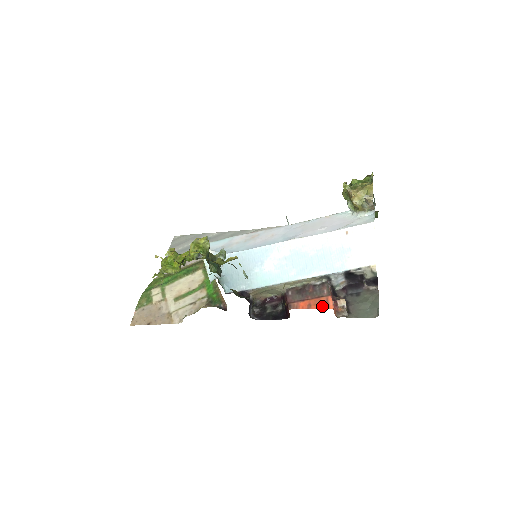
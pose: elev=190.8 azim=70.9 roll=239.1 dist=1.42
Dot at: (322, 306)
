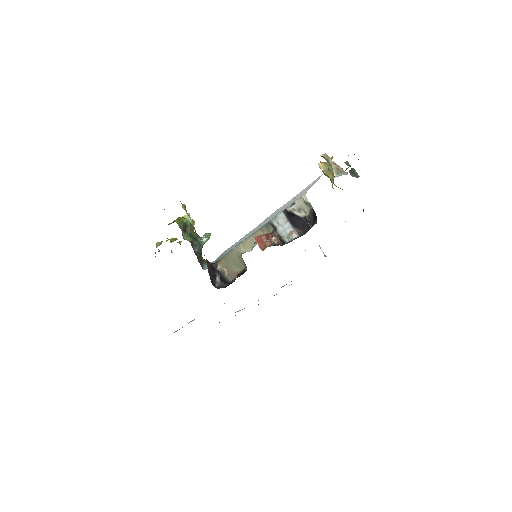
Dot at: occluded
